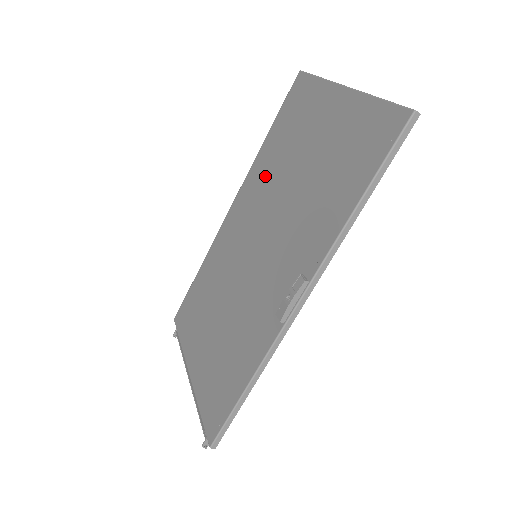
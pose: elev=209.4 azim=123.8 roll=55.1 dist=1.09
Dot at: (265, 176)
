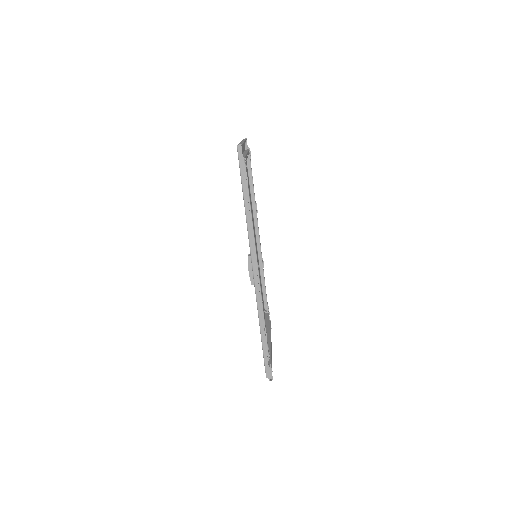
Dot at: (251, 208)
